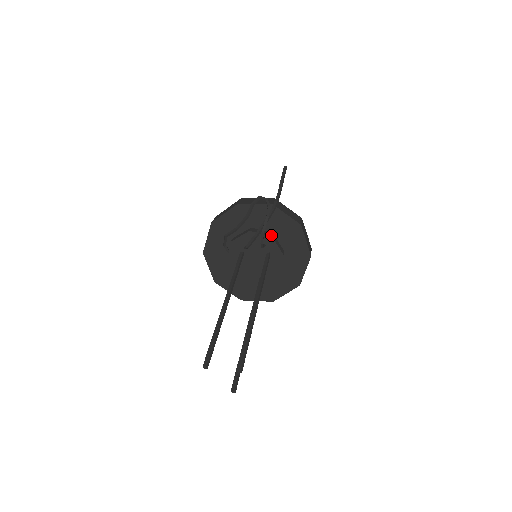
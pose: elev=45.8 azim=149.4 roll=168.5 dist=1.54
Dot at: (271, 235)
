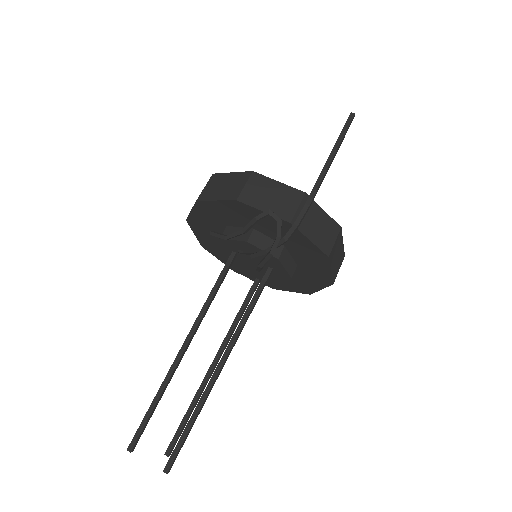
Dot at: (278, 255)
